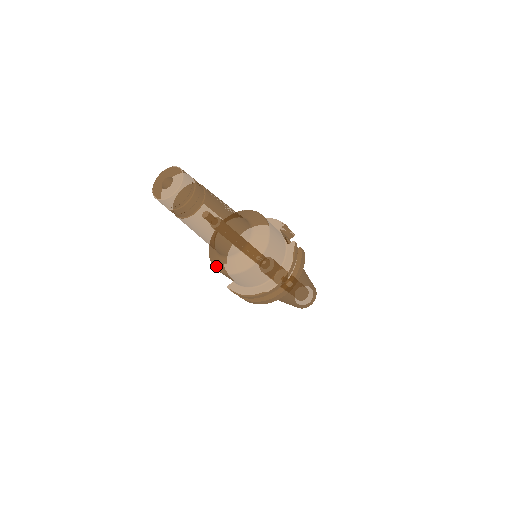
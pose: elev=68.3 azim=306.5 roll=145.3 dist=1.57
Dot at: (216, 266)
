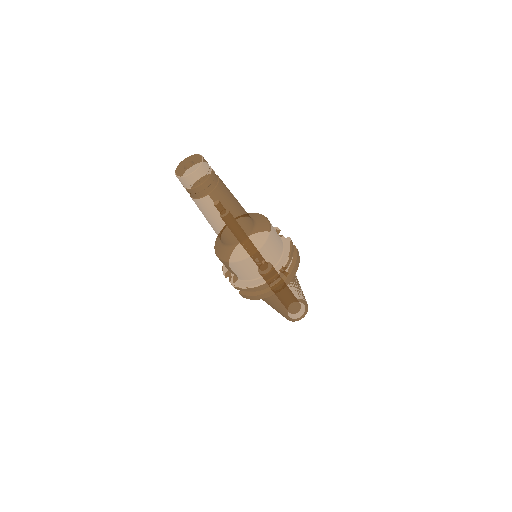
Dot at: (224, 258)
